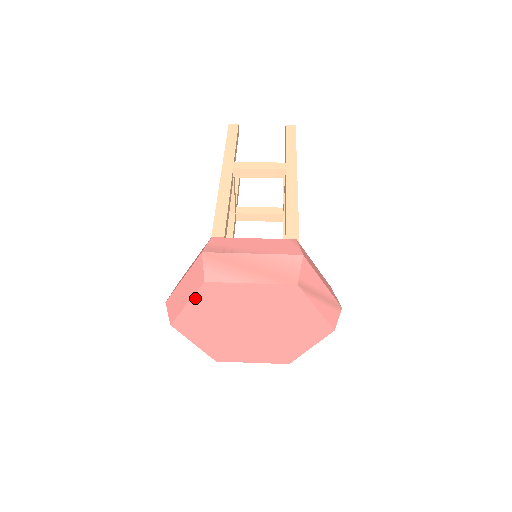
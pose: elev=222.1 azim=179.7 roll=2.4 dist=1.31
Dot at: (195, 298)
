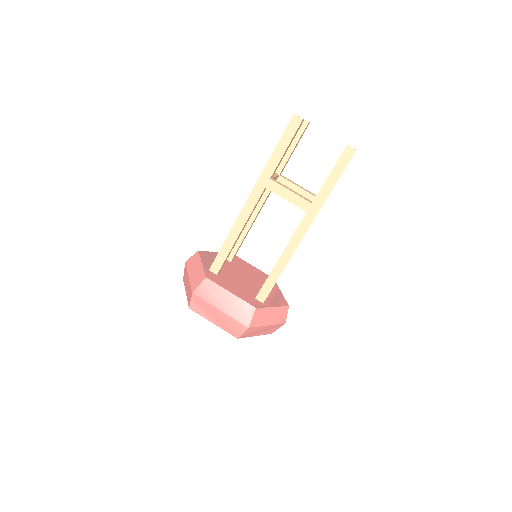
Dot at: occluded
